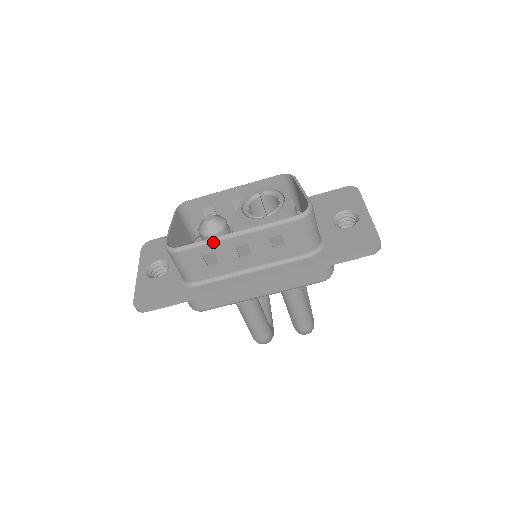
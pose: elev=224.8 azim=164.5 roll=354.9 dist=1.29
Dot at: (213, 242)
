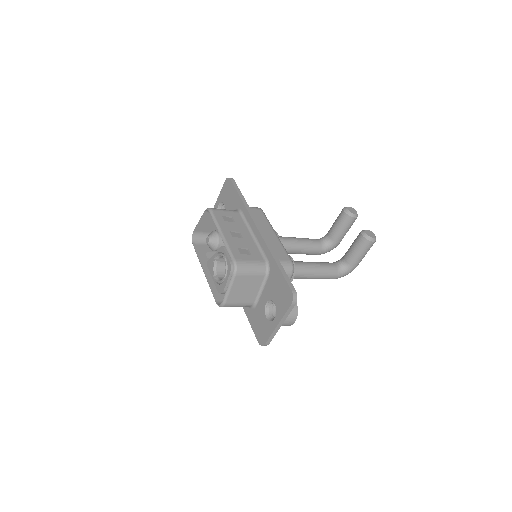
Dot at: (200, 261)
